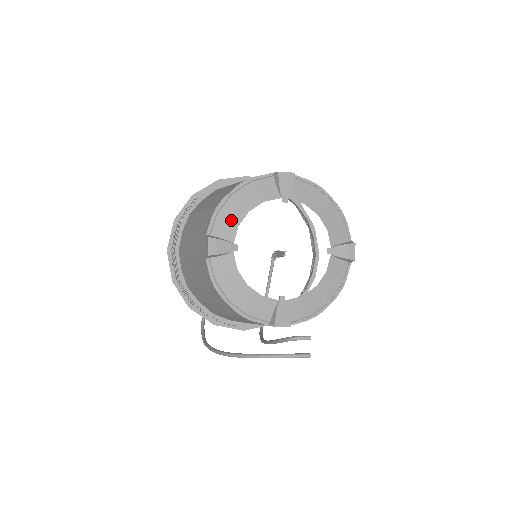
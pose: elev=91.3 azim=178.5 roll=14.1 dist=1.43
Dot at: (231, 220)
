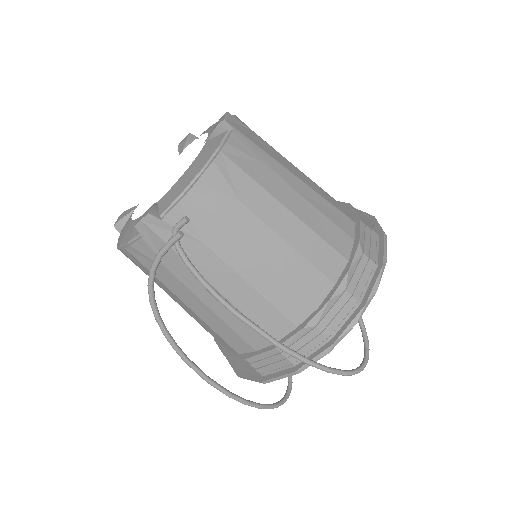
Dot at: occluded
